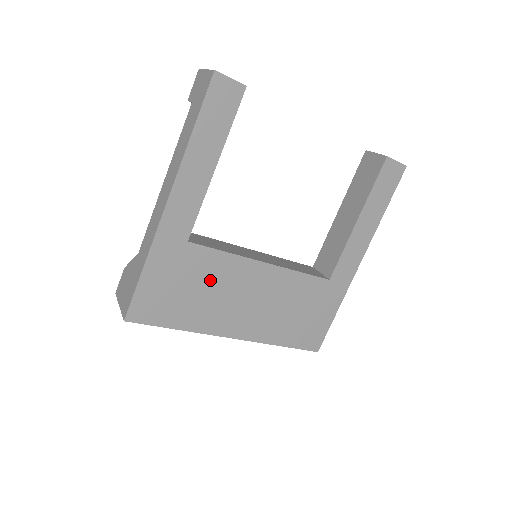
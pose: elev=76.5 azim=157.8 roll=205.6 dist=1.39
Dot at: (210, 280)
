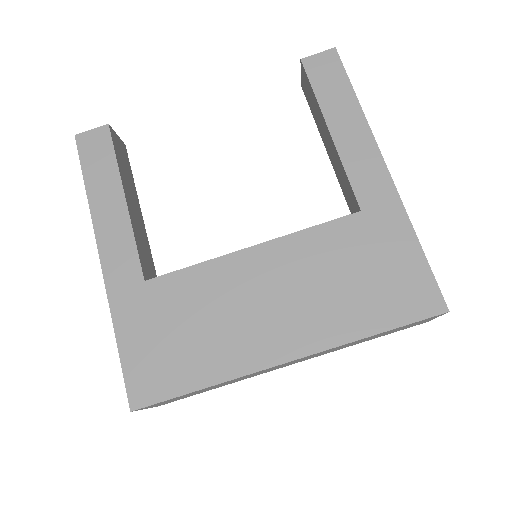
Dot at: (199, 306)
